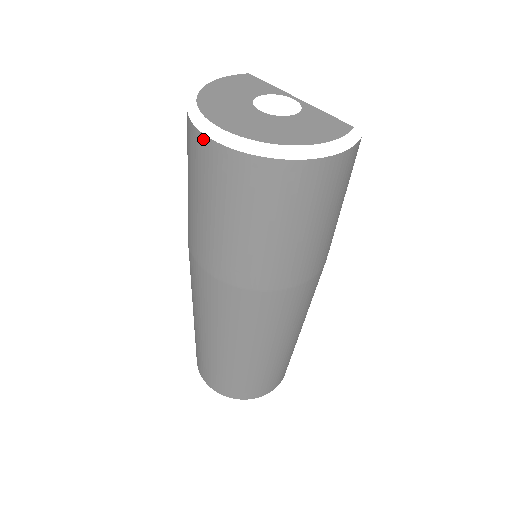
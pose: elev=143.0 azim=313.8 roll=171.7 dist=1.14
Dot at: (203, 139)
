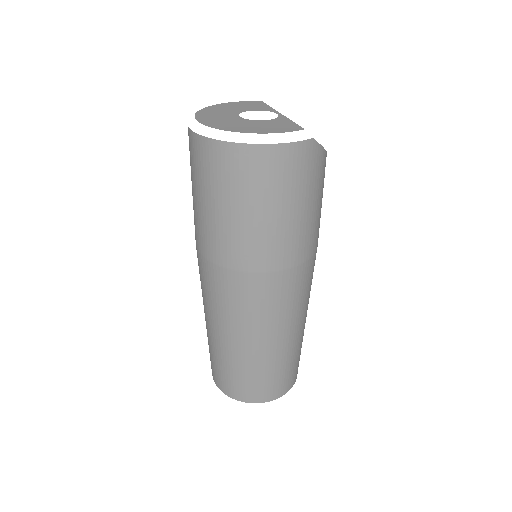
Dot at: (188, 131)
